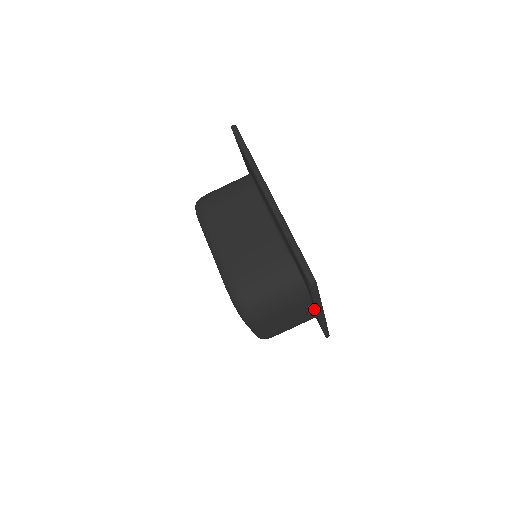
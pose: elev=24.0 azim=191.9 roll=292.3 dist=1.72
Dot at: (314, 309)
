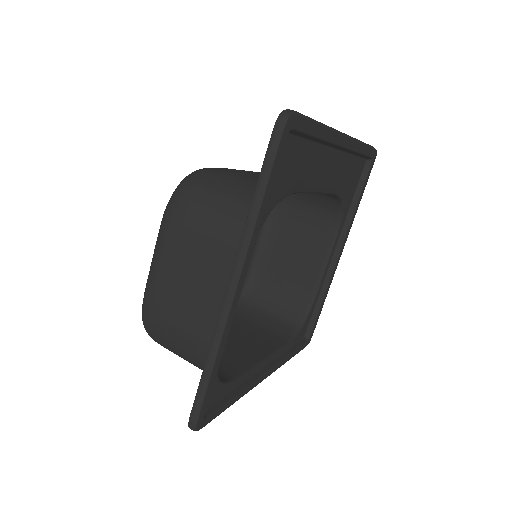
Dot at: occluded
